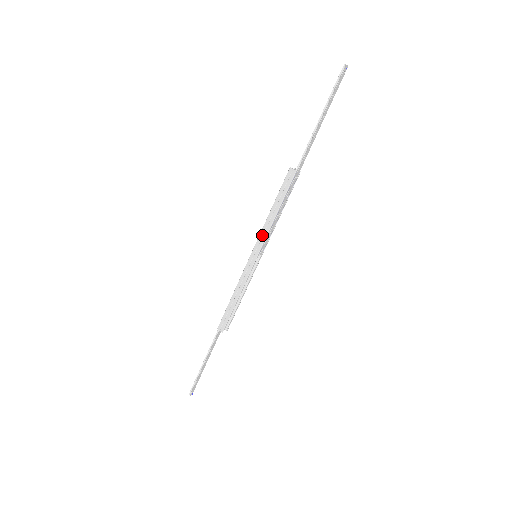
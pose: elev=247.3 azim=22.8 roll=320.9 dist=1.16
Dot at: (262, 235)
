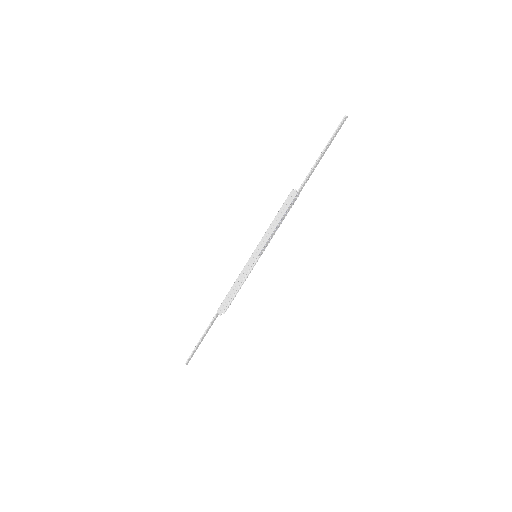
Dot at: (263, 240)
